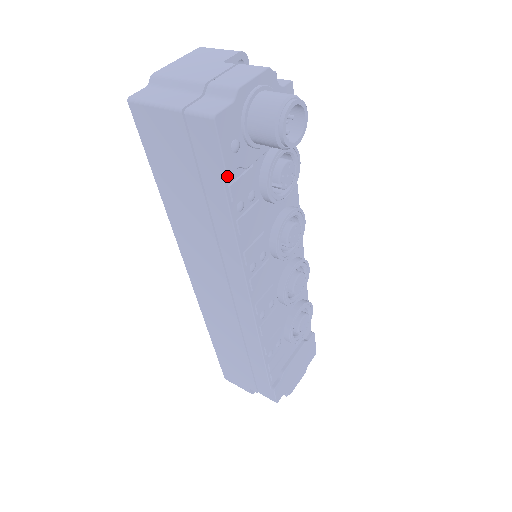
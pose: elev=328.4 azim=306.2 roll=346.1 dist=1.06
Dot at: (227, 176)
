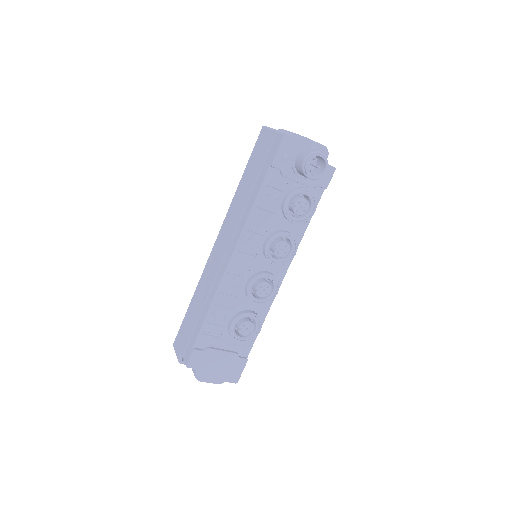
Dot at: (272, 169)
